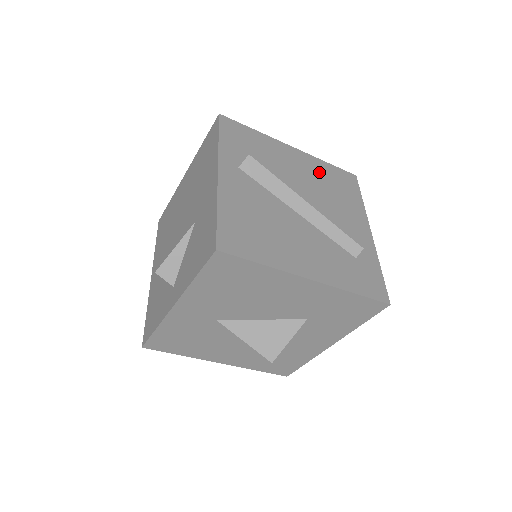
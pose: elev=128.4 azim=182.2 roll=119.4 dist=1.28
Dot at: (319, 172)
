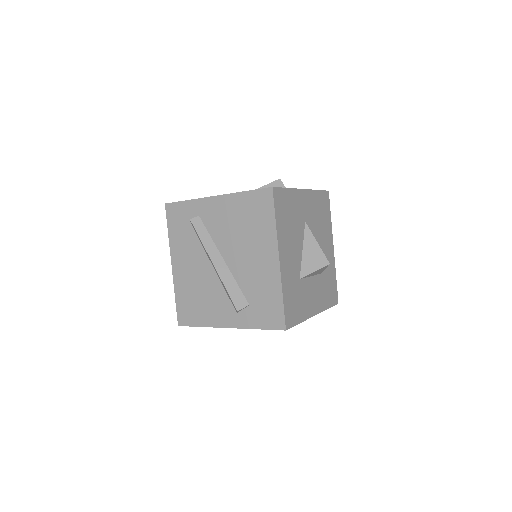
Dot at: occluded
